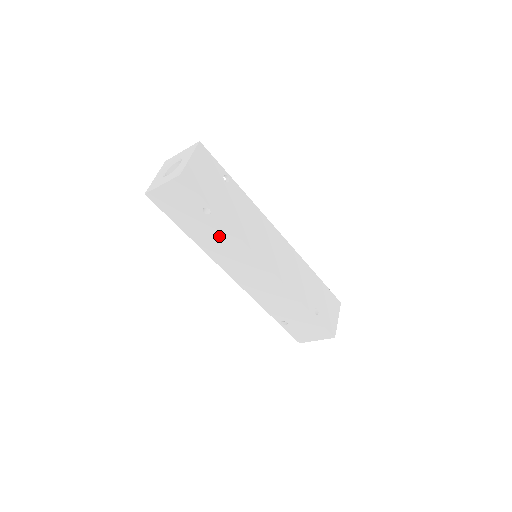
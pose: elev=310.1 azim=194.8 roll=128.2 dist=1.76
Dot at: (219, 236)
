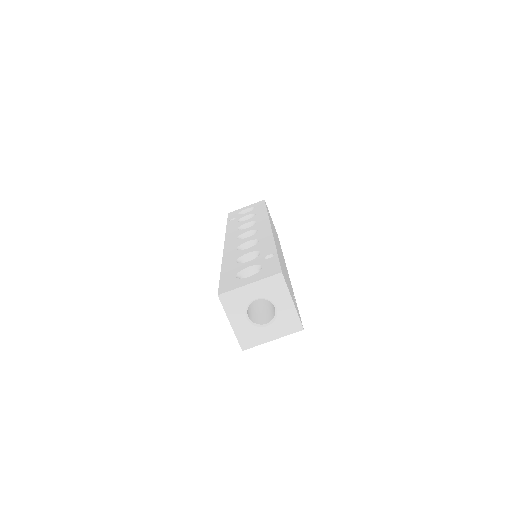
Dot at: occluded
